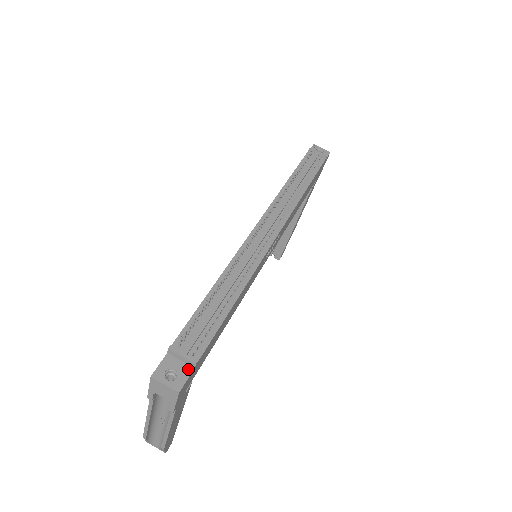
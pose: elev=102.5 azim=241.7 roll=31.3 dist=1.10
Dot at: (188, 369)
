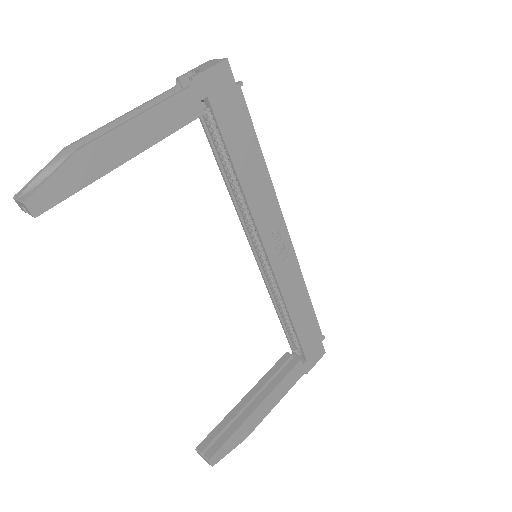
Dot at: (232, 81)
